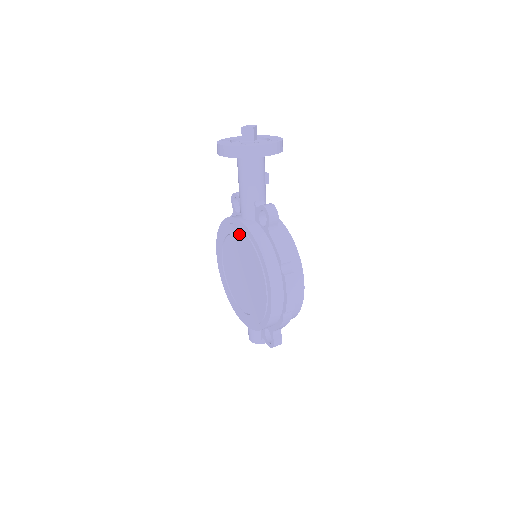
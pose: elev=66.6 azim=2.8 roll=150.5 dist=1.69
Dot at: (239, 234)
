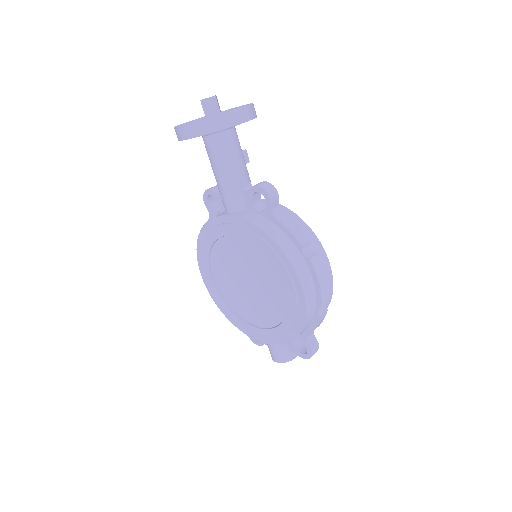
Dot at: (233, 232)
